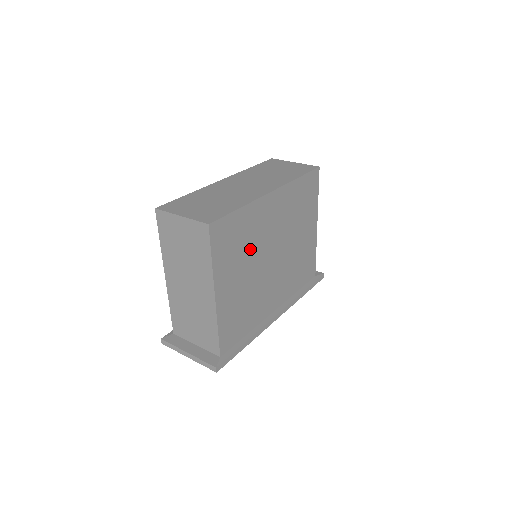
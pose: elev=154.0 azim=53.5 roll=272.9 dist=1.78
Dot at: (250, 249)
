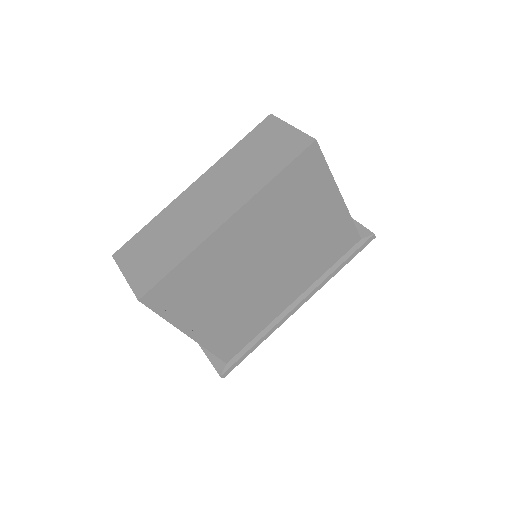
Dot at: (221, 281)
